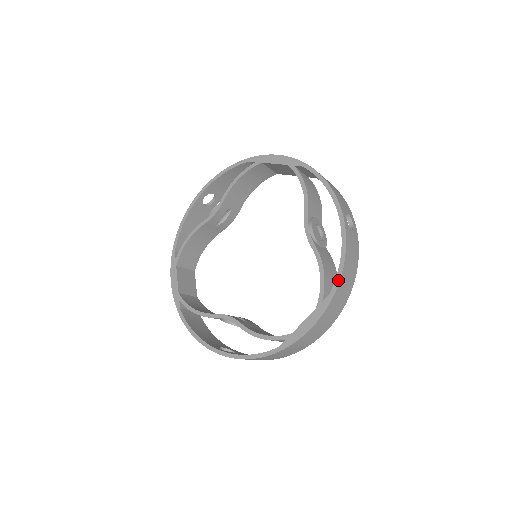
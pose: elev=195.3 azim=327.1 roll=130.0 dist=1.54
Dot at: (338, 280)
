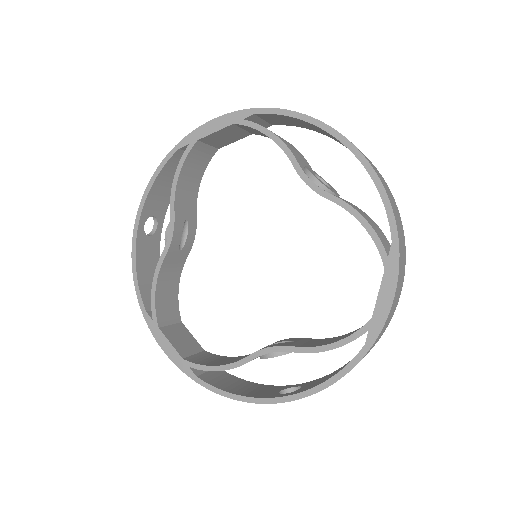
Dot at: (392, 218)
